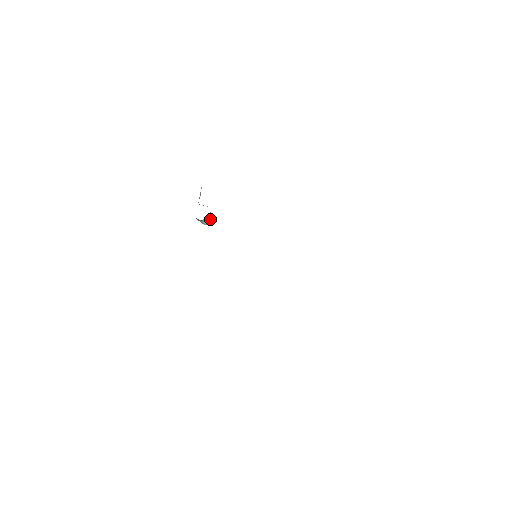
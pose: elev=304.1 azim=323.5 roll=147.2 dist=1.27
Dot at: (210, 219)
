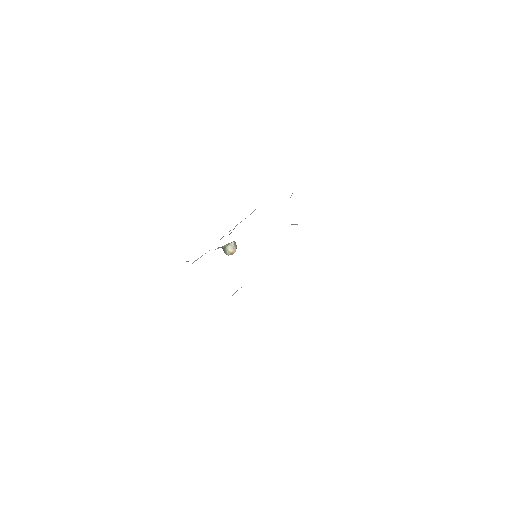
Dot at: (233, 249)
